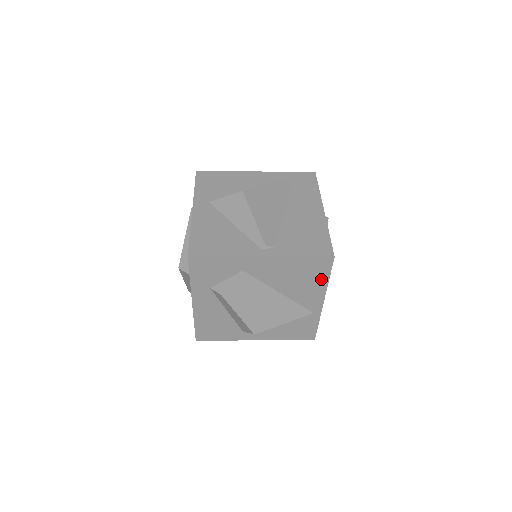
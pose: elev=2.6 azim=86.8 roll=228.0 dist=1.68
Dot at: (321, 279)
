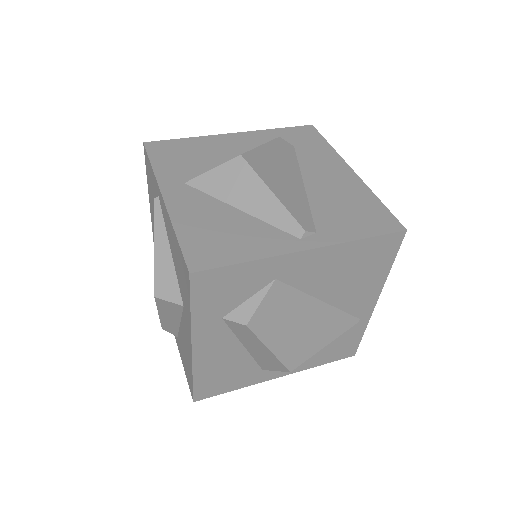
Dot at: (381, 268)
